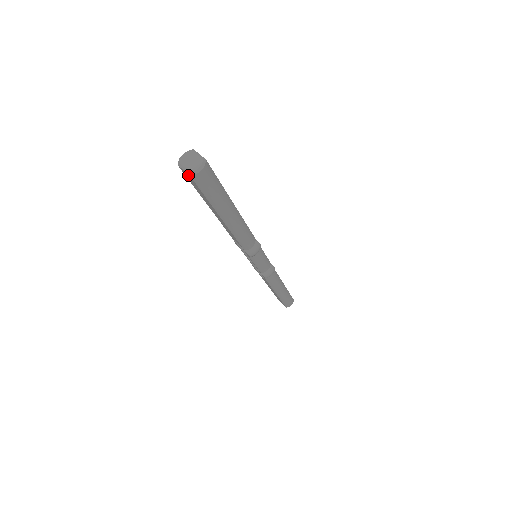
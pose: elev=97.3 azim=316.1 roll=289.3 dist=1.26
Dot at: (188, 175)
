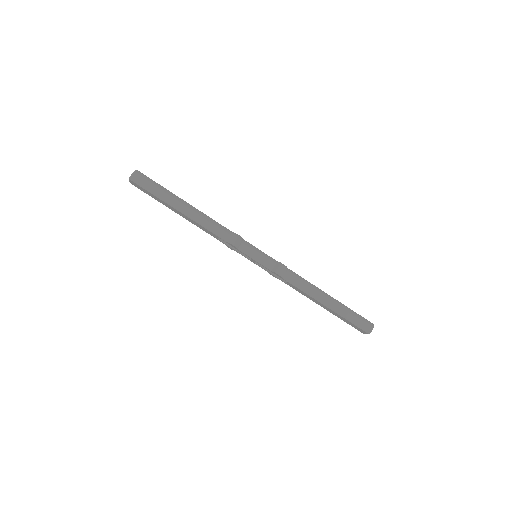
Dot at: (132, 182)
